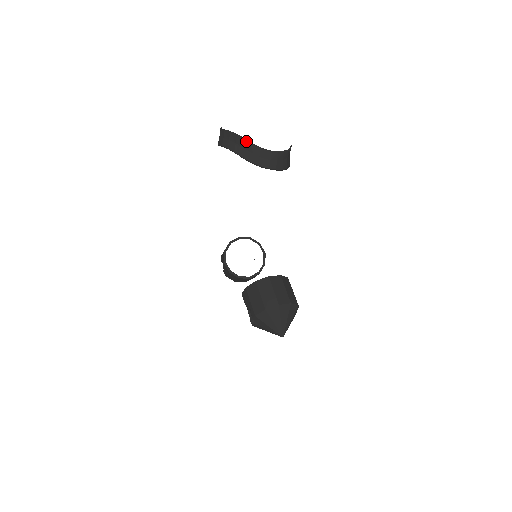
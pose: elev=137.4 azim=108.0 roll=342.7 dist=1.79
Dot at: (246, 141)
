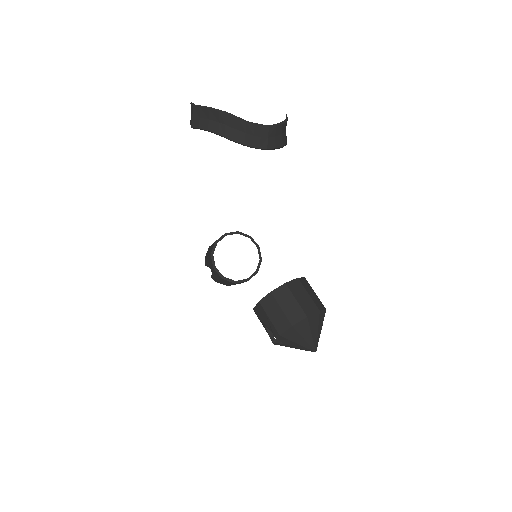
Dot at: (234, 117)
